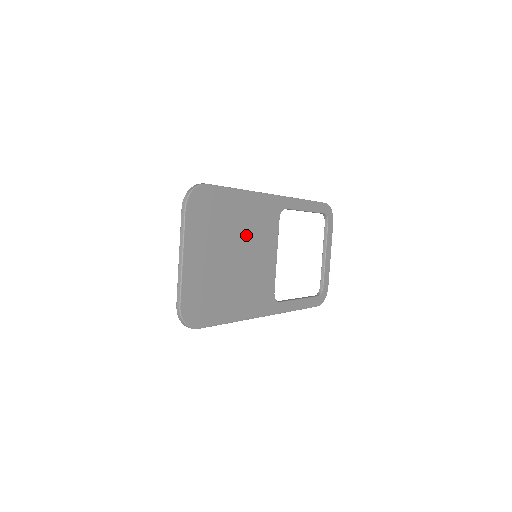
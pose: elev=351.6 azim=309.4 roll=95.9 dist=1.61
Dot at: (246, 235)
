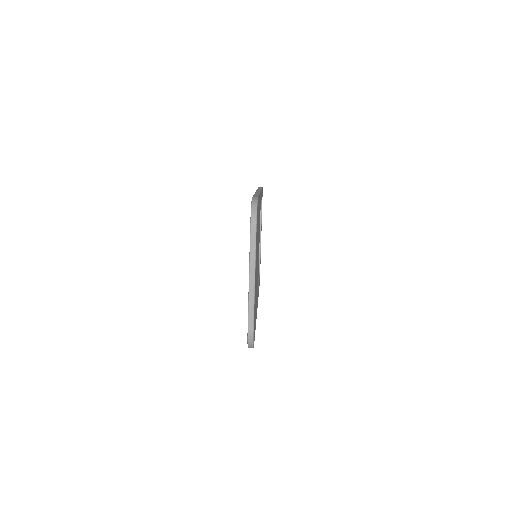
Dot at: (258, 239)
